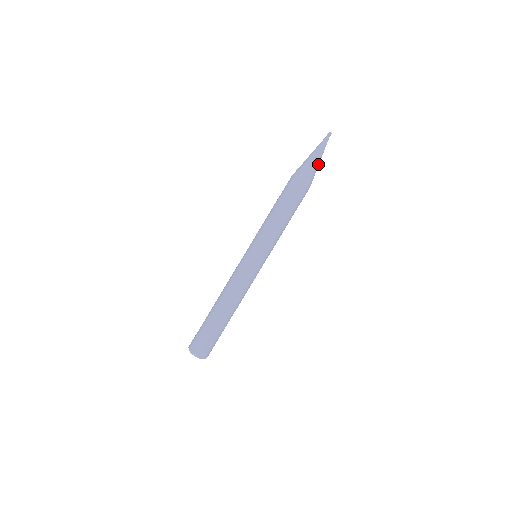
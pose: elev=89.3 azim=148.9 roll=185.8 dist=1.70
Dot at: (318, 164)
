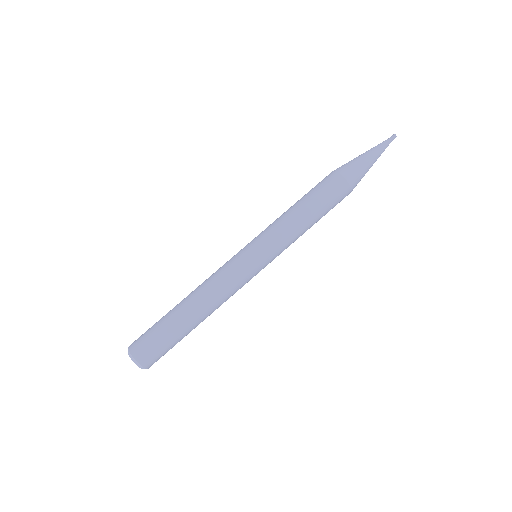
Dot at: (367, 162)
